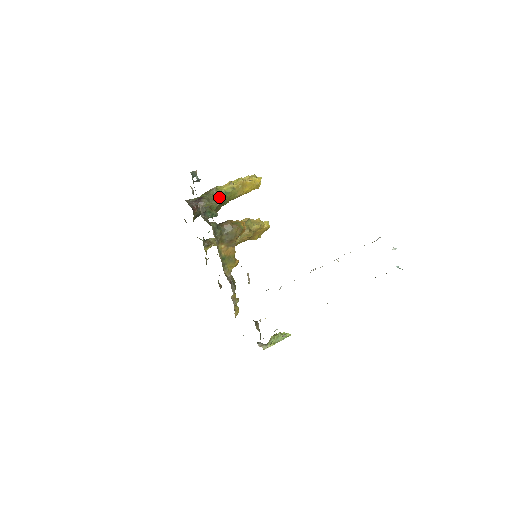
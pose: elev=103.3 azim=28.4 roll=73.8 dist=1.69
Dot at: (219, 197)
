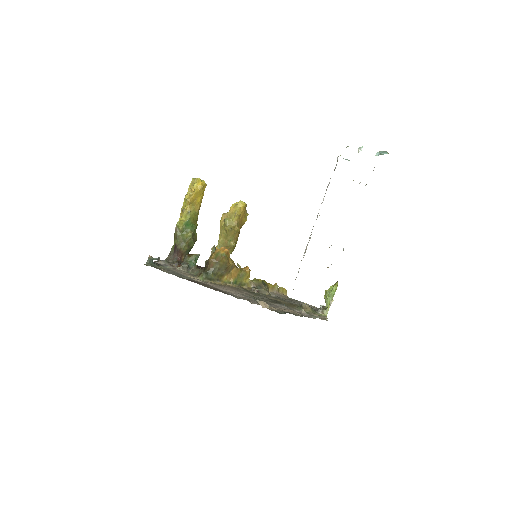
Dot at: (186, 230)
